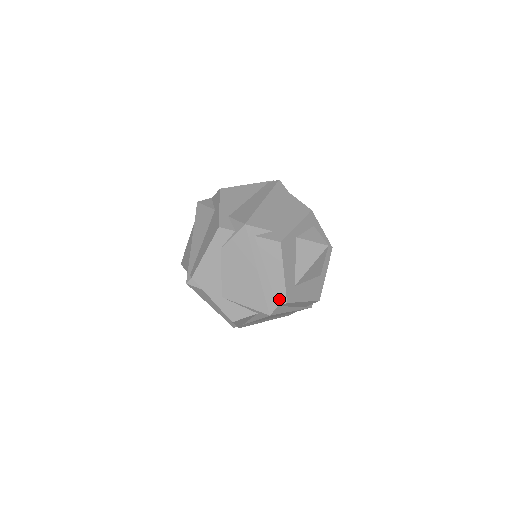
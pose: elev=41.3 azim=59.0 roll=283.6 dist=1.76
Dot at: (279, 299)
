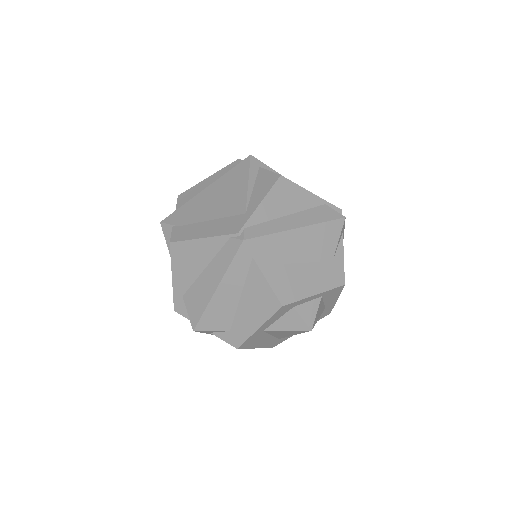
Dot at: occluded
